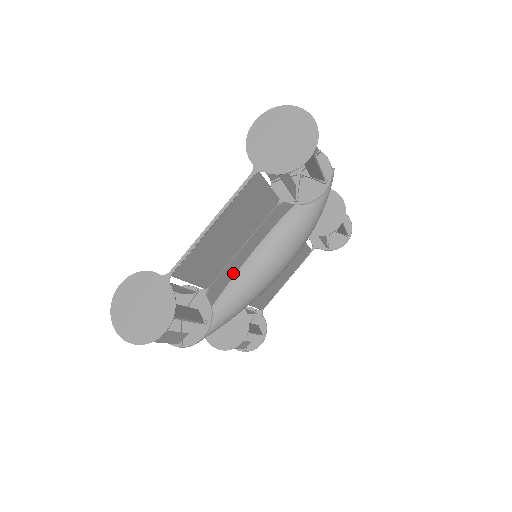
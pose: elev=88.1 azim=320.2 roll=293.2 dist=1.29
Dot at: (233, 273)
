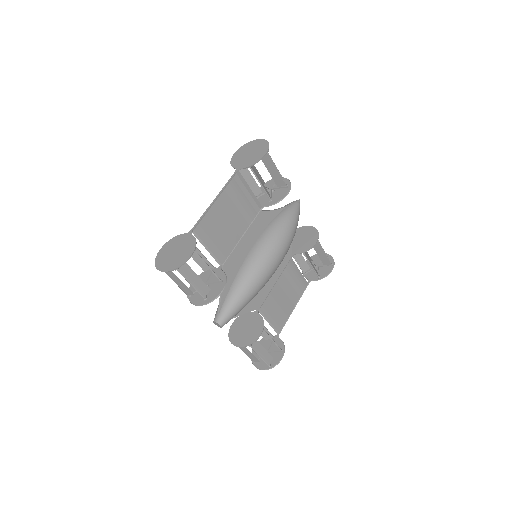
Dot at: (240, 262)
